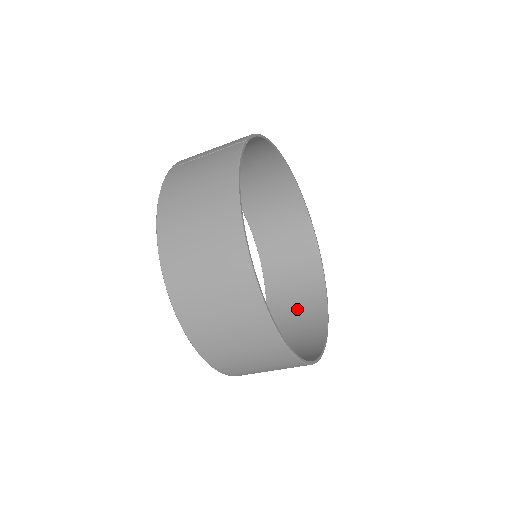
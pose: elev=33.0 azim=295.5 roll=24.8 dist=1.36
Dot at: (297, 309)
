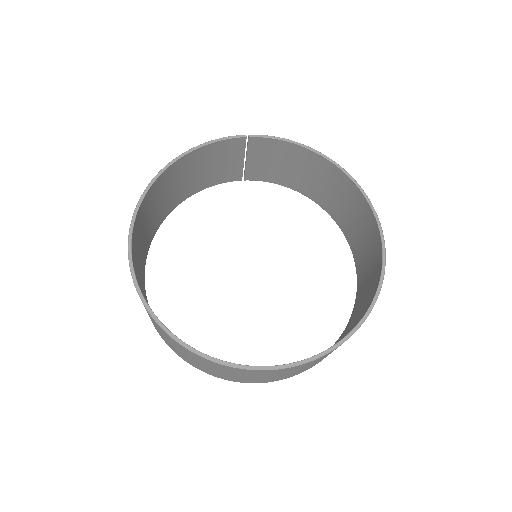
Dot at: occluded
